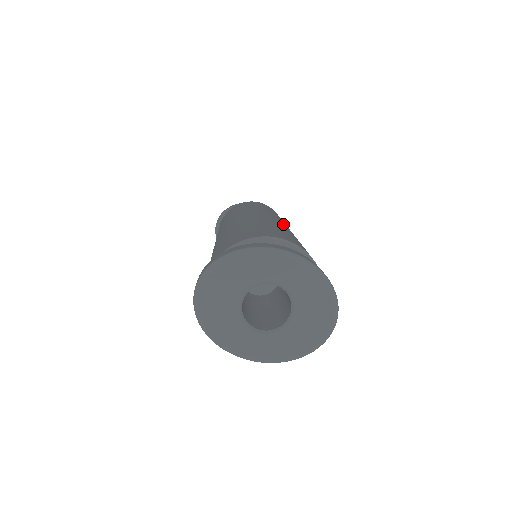
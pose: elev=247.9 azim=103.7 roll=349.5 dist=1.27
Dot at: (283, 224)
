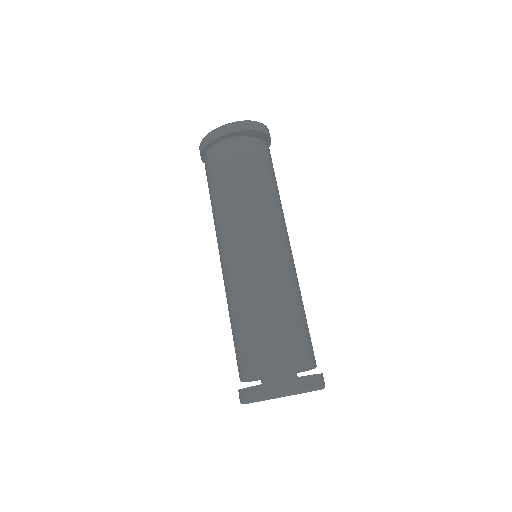
Dot at: (257, 262)
